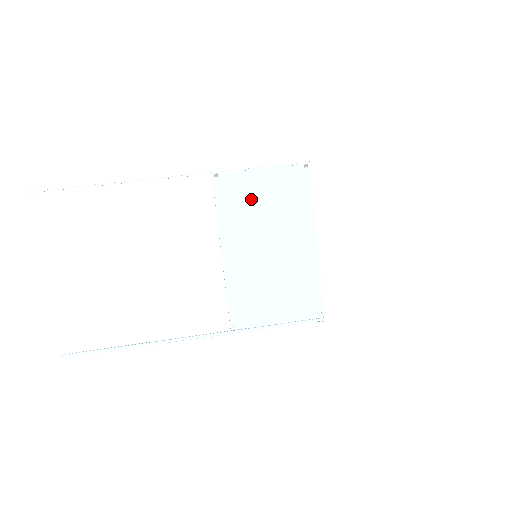
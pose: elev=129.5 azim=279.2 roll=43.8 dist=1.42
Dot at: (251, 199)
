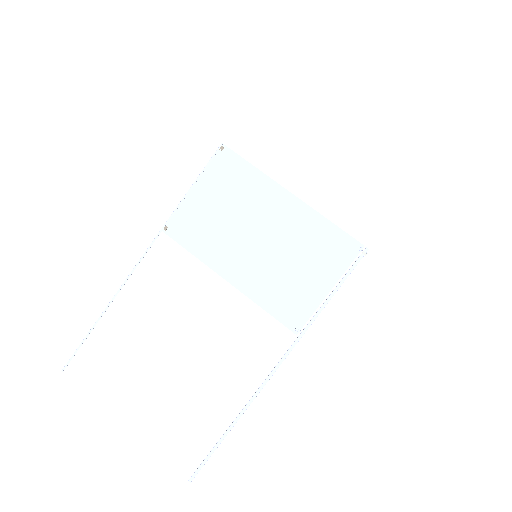
Dot at: (207, 218)
